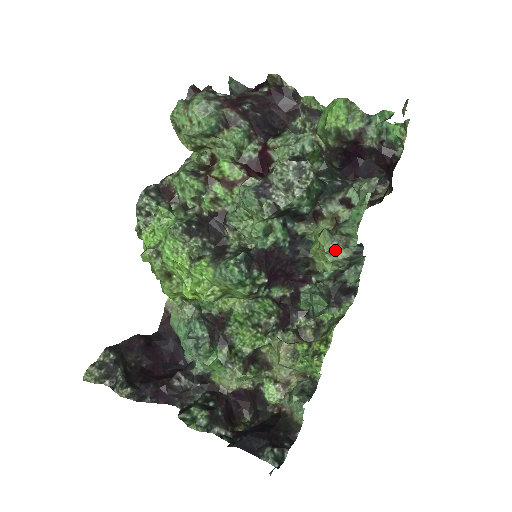
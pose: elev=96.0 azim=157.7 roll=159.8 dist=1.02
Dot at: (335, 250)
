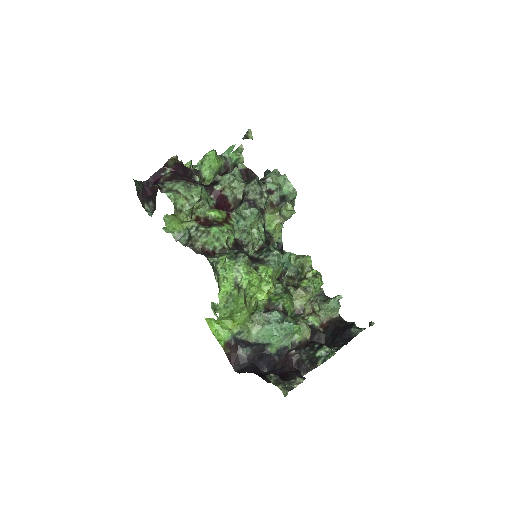
Dot at: occluded
